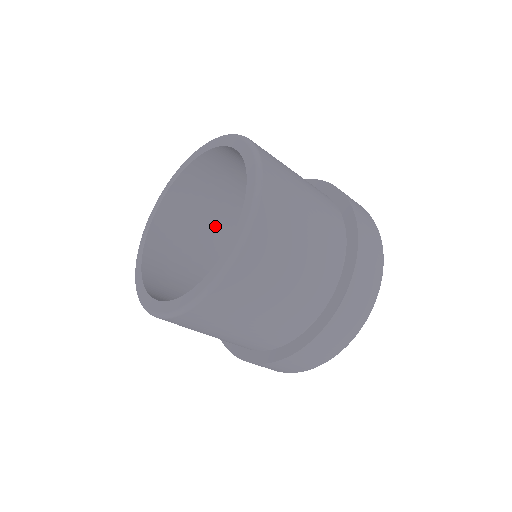
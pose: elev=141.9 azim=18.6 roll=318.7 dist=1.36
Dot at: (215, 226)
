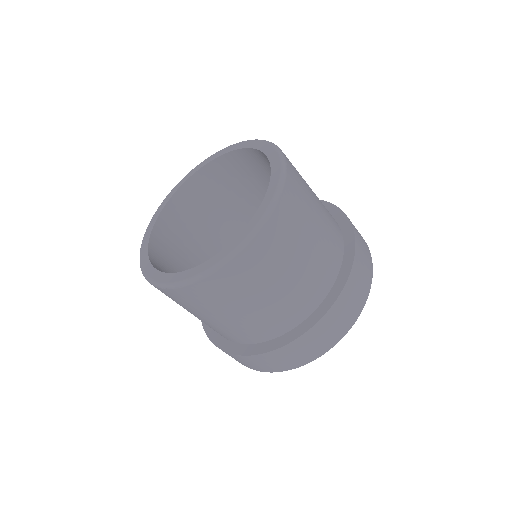
Dot at: (202, 251)
